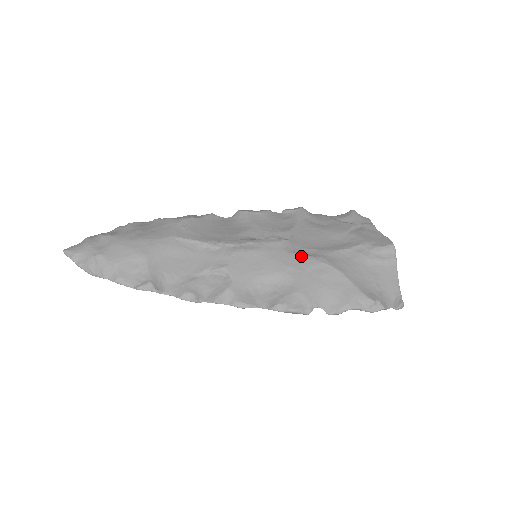
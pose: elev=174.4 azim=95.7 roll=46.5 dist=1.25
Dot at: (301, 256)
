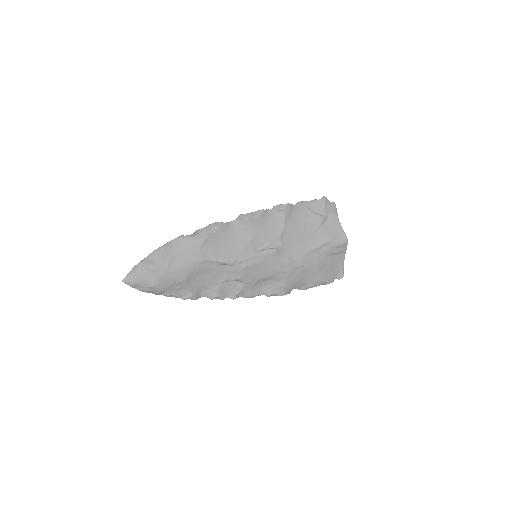
Dot at: (288, 262)
